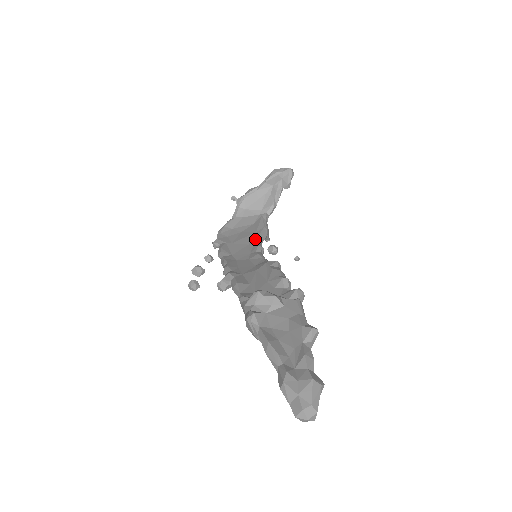
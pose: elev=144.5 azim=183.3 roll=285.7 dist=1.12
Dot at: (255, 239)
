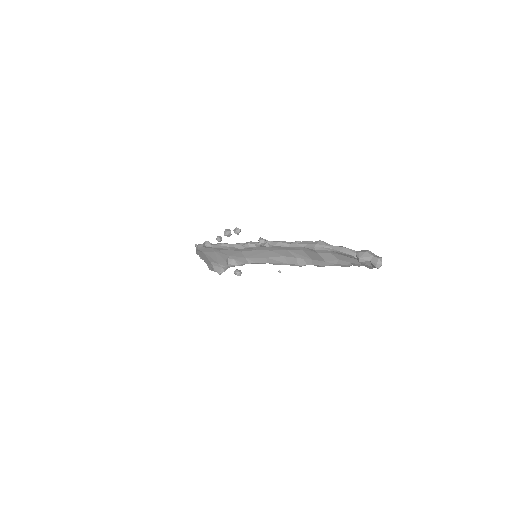
Dot at: occluded
